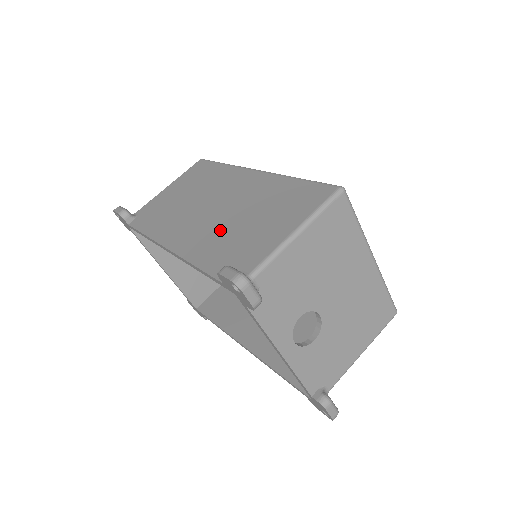
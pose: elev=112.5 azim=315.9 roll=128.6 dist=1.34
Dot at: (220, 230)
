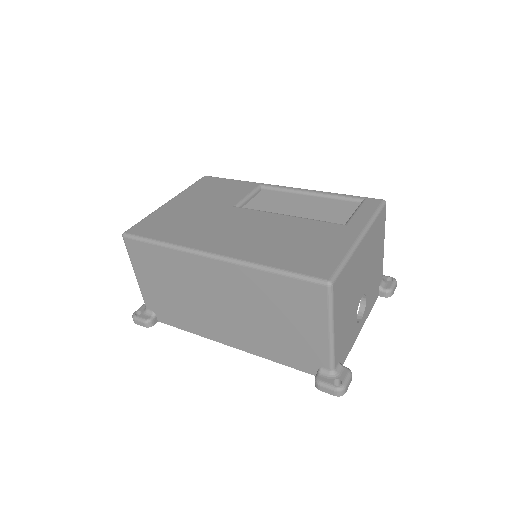
Dot at: (259, 331)
